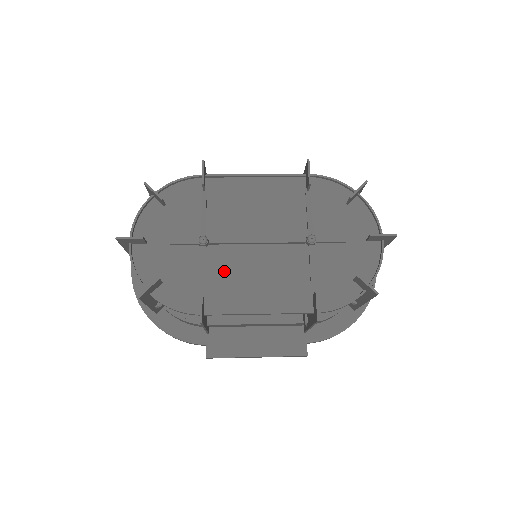
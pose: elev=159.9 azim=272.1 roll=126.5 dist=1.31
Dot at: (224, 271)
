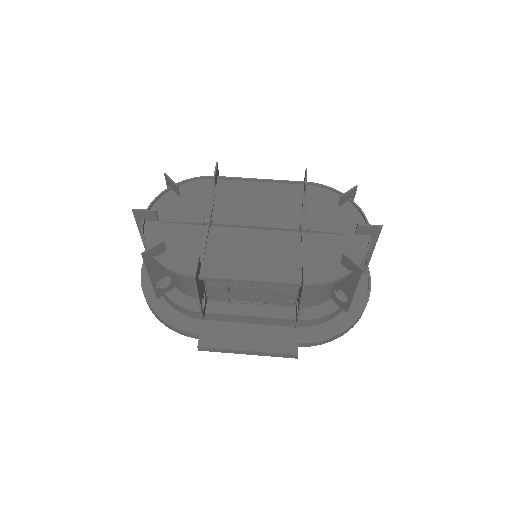
Dot at: (223, 246)
